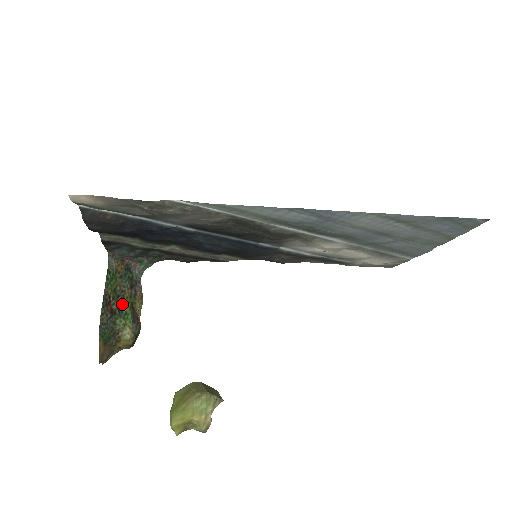
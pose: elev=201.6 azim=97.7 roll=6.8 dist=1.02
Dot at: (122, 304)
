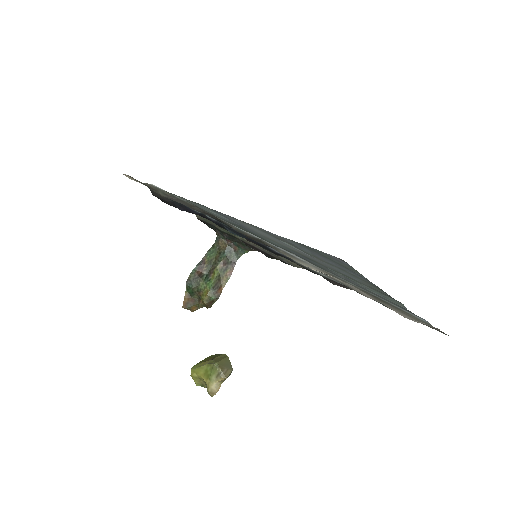
Dot at: (211, 273)
